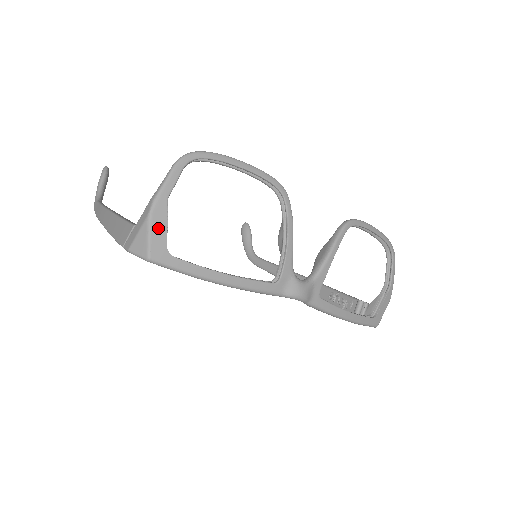
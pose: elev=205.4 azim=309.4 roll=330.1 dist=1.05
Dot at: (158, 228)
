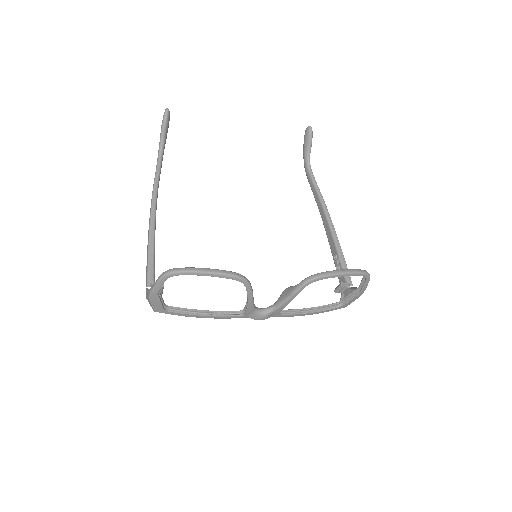
Dot at: (156, 303)
